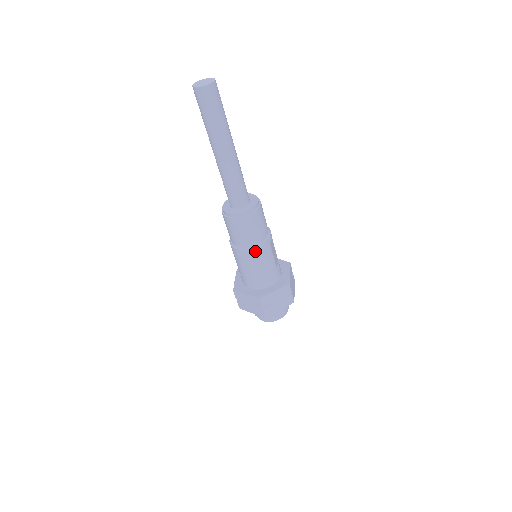
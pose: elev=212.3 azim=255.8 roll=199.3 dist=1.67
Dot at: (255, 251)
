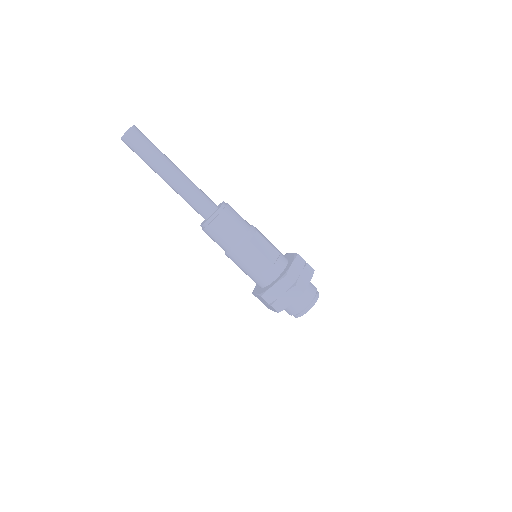
Dot at: (236, 252)
